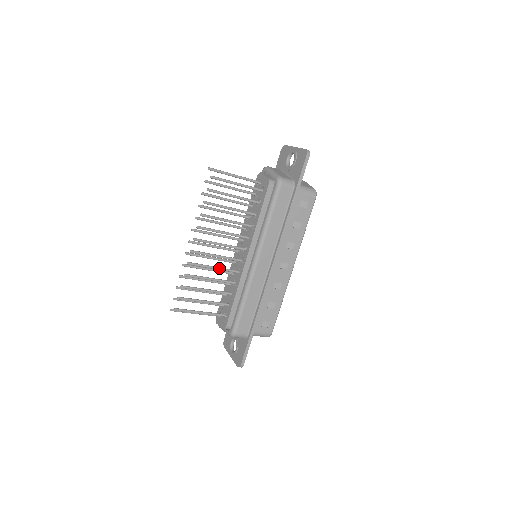
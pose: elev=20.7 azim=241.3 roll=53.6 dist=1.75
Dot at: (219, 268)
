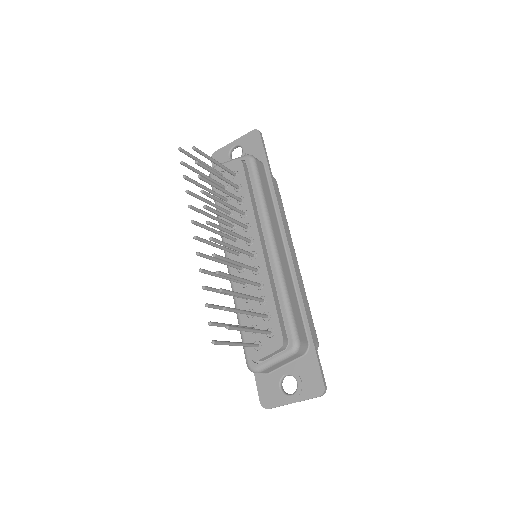
Dot at: (241, 263)
